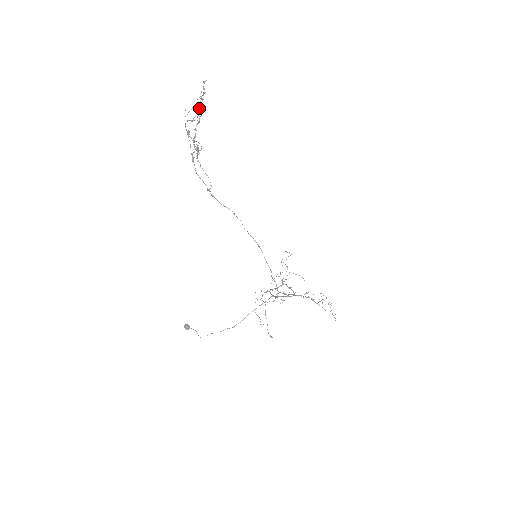
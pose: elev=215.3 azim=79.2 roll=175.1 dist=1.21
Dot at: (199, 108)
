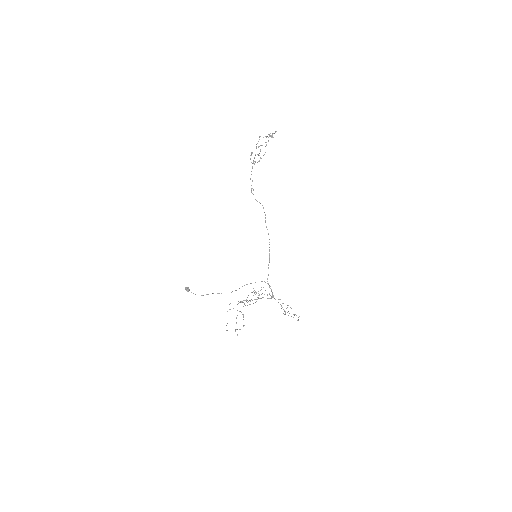
Dot at: (265, 142)
